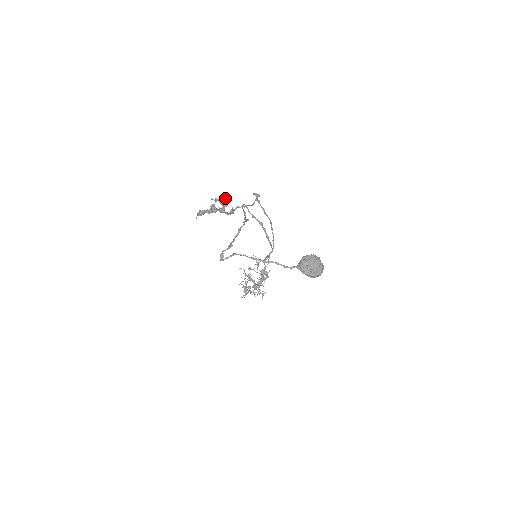
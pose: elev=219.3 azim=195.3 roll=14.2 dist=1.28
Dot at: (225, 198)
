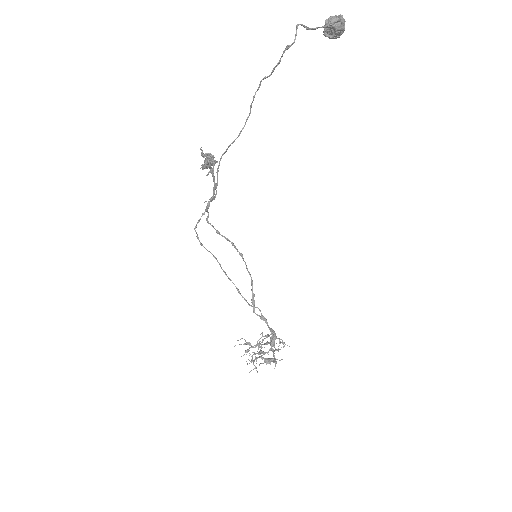
Dot at: occluded
